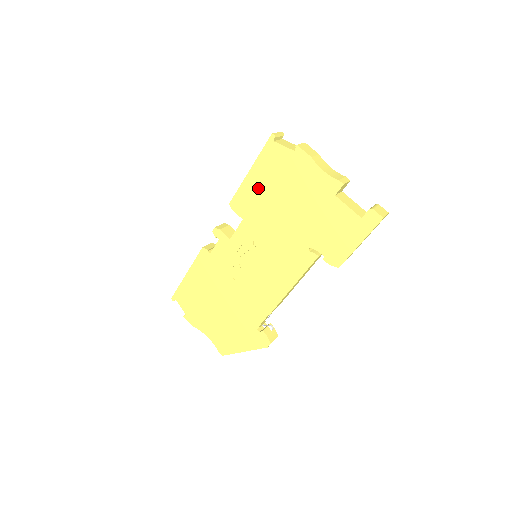
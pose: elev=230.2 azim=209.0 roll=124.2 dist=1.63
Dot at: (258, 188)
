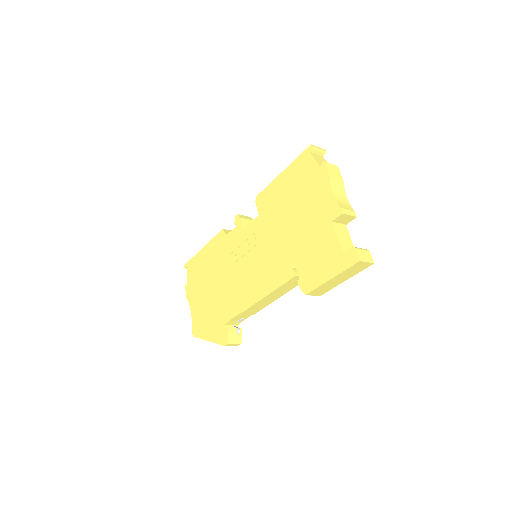
Dot at: (281, 191)
